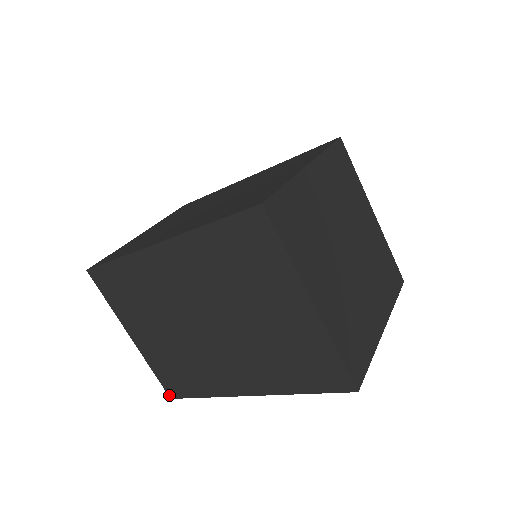
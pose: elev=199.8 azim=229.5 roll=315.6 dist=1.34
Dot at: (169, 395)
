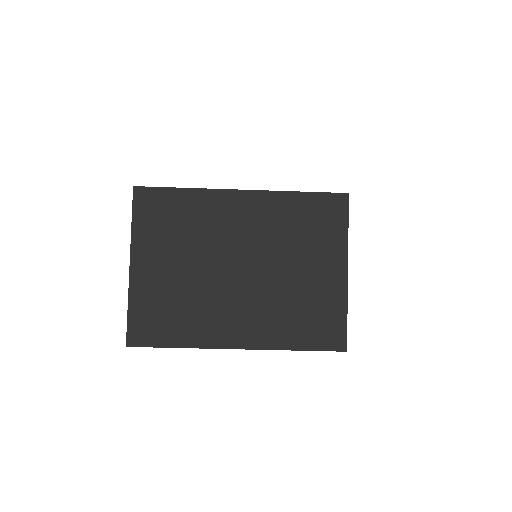
Dot at: (128, 341)
